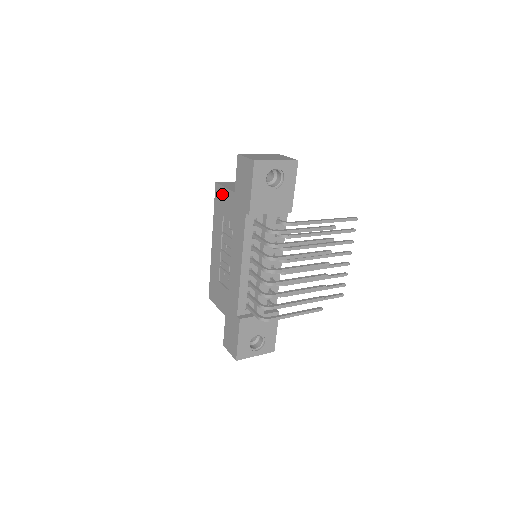
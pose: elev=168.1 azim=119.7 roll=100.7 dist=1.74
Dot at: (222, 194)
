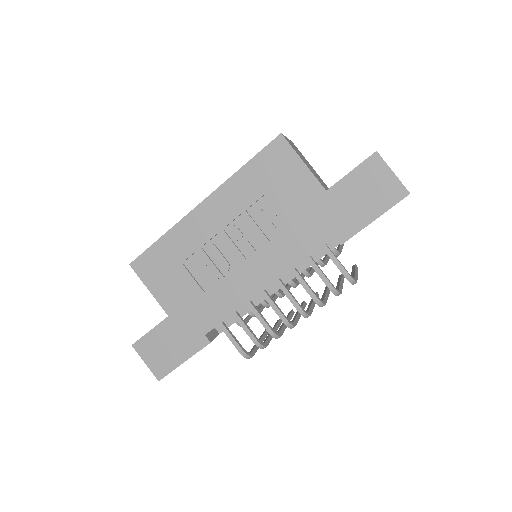
Dot at: (289, 165)
